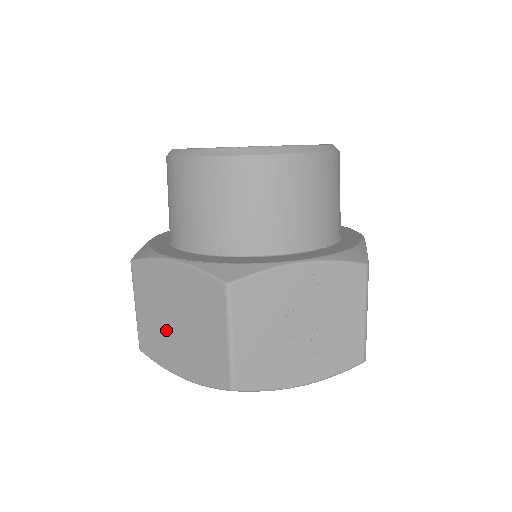
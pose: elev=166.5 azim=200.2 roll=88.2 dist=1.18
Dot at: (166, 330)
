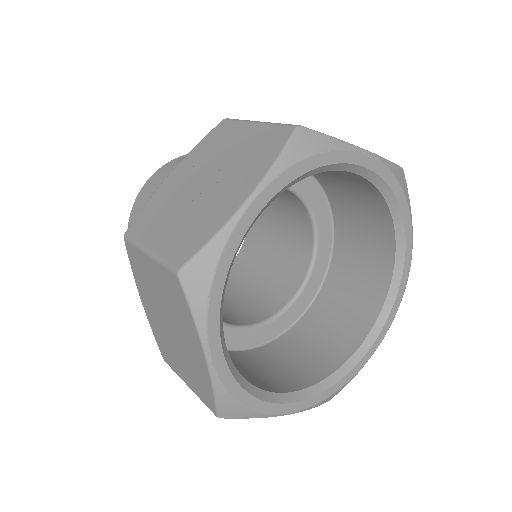
Dot at: (181, 350)
